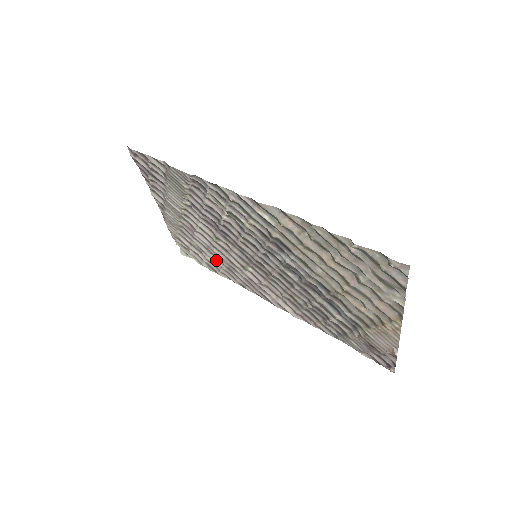
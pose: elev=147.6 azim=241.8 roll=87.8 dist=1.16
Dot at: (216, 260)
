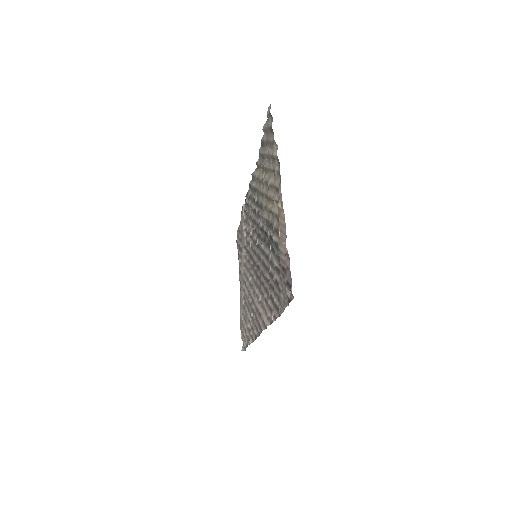
Dot at: (250, 318)
